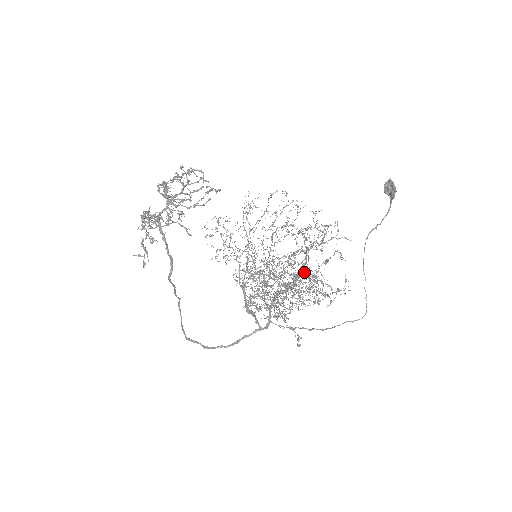
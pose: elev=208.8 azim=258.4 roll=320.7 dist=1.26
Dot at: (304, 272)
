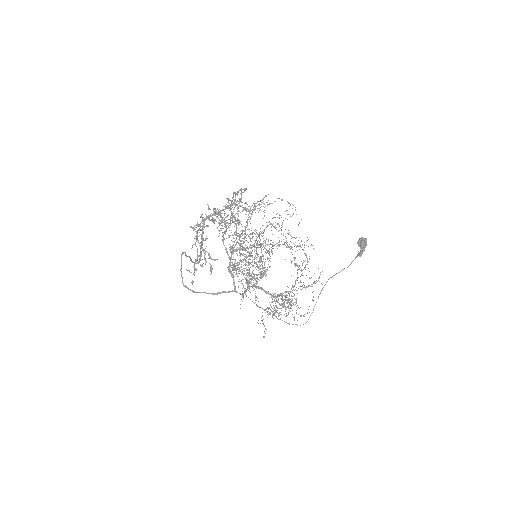
Dot at: occluded
